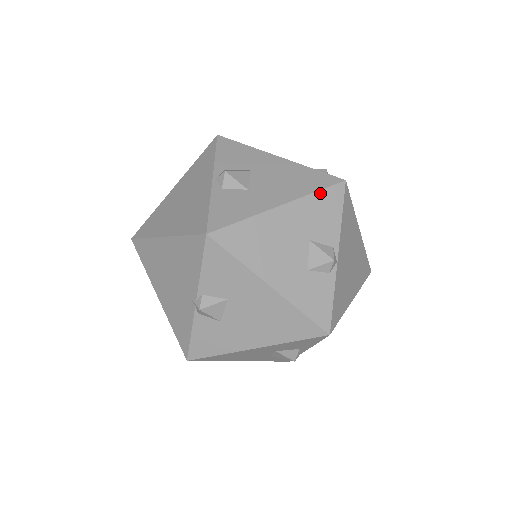
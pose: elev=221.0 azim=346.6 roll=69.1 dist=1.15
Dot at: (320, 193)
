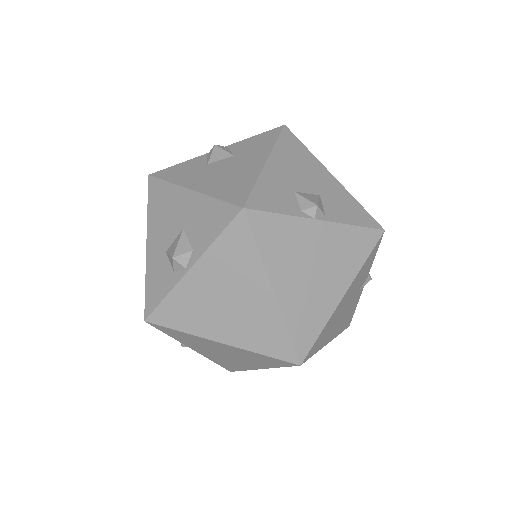
Dot at: (361, 207)
